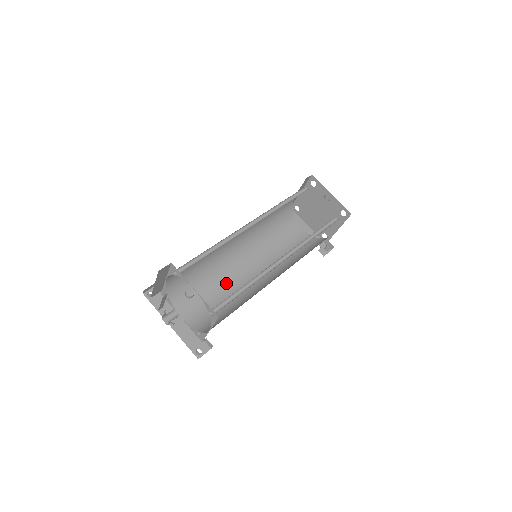
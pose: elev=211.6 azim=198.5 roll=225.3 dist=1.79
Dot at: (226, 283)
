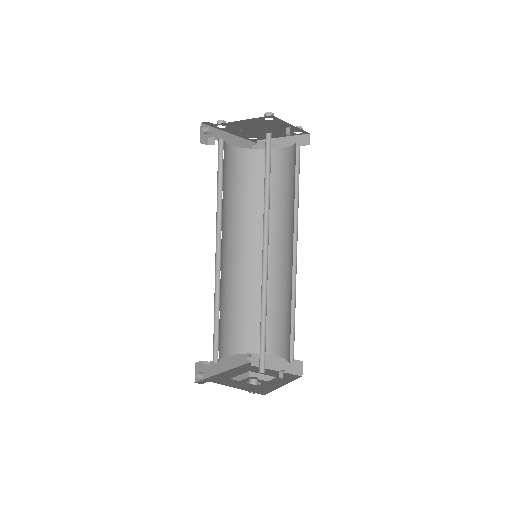
Dot at: (226, 289)
